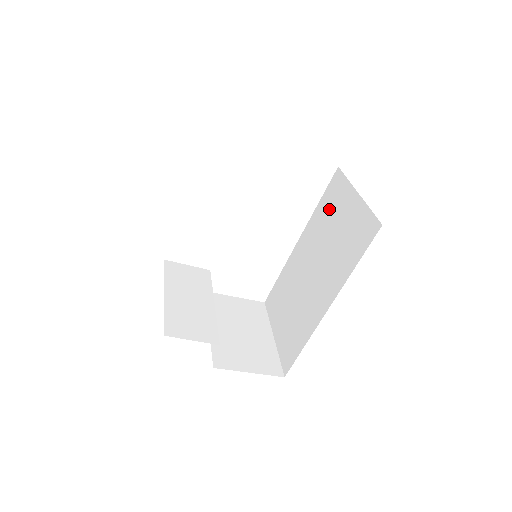
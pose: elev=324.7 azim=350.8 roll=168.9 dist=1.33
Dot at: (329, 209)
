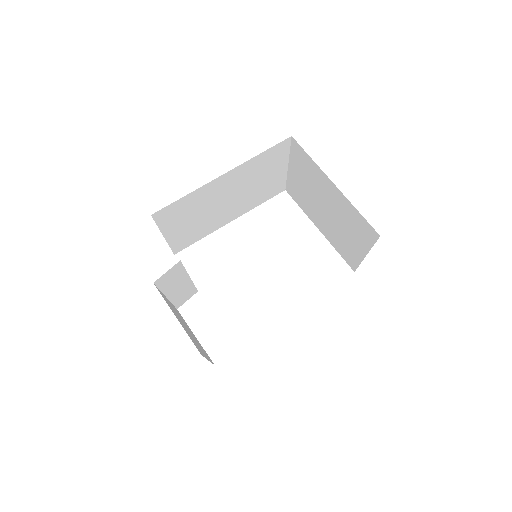
Dot at: occluded
